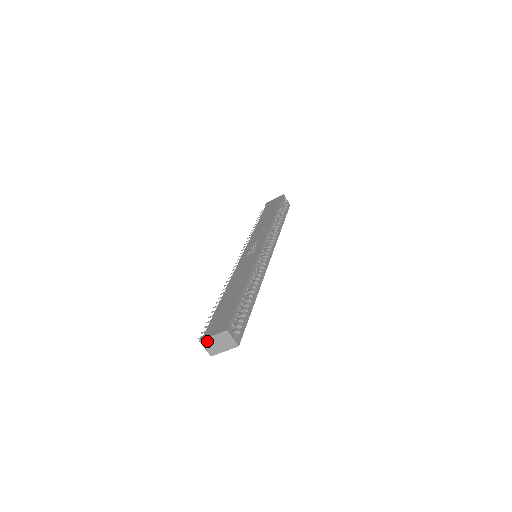
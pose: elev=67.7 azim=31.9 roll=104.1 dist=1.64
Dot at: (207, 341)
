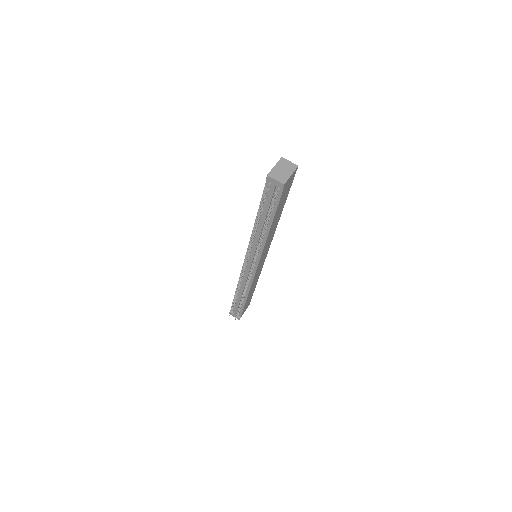
Dot at: (273, 172)
